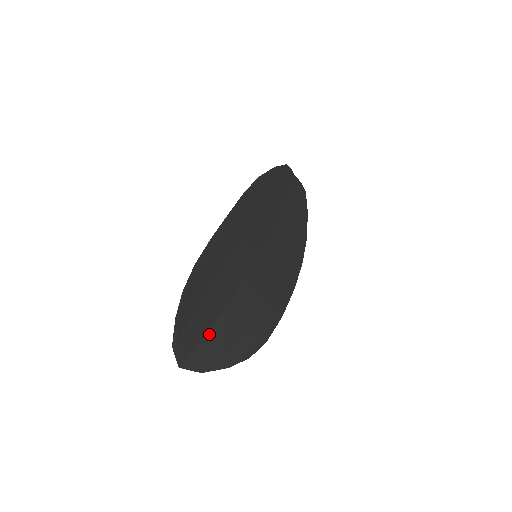
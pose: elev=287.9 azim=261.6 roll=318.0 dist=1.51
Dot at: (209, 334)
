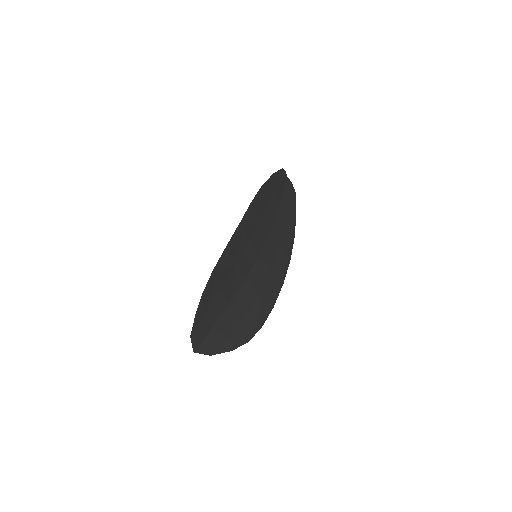
Dot at: (218, 324)
